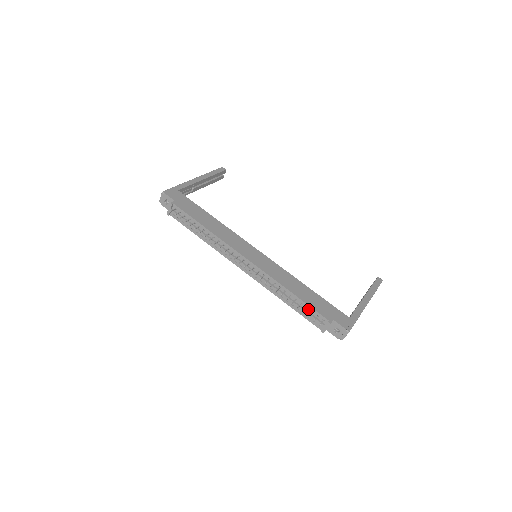
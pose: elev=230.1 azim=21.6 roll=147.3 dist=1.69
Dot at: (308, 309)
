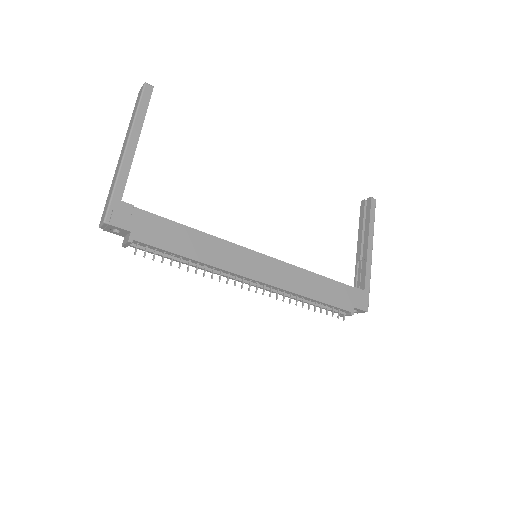
Dot at: (329, 306)
